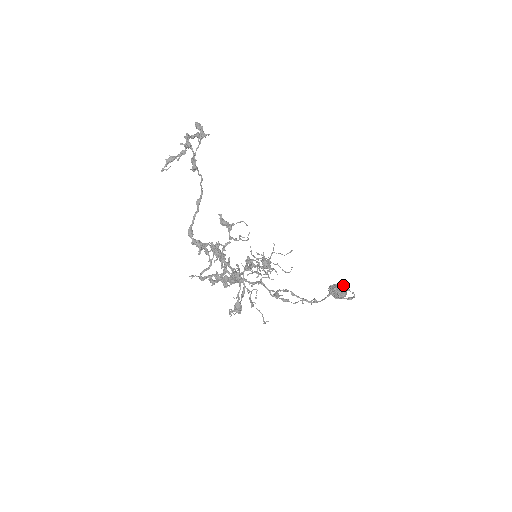
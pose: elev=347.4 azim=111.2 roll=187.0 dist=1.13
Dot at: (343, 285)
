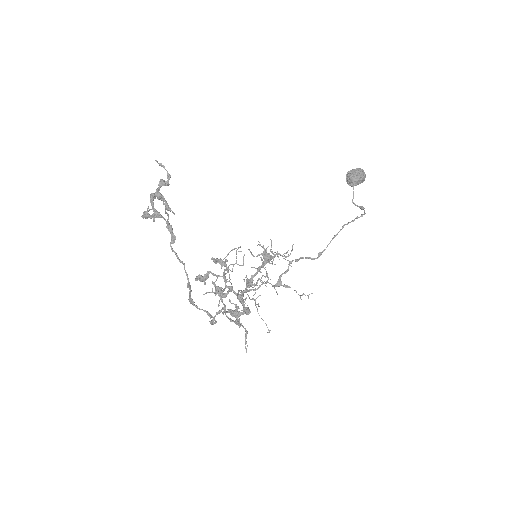
Dot at: (361, 174)
